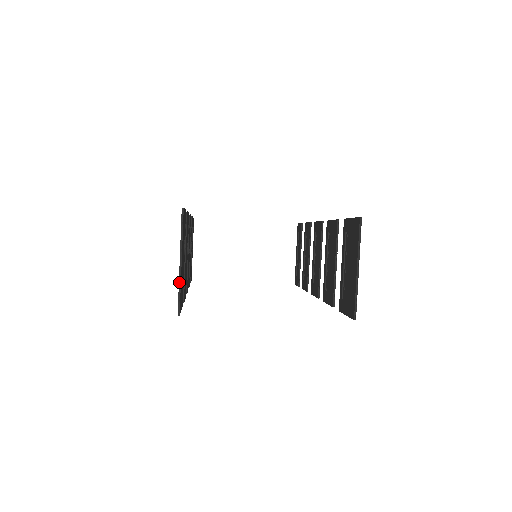
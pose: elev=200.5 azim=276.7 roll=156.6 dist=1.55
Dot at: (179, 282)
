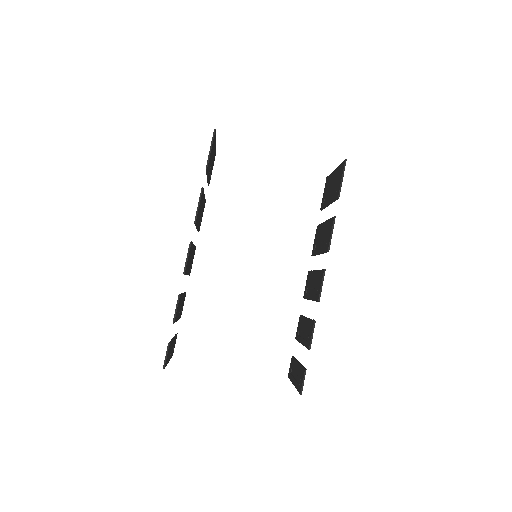
Dot at: occluded
